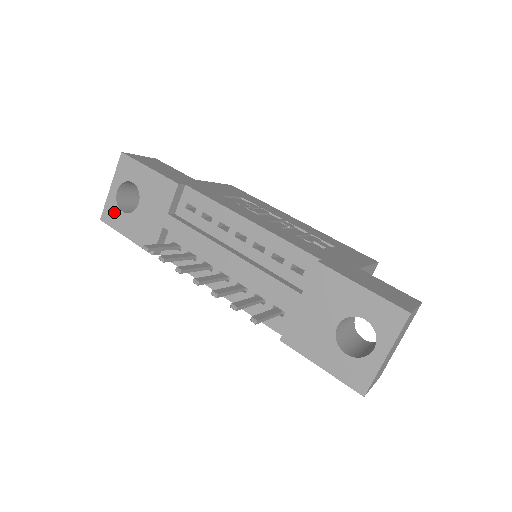
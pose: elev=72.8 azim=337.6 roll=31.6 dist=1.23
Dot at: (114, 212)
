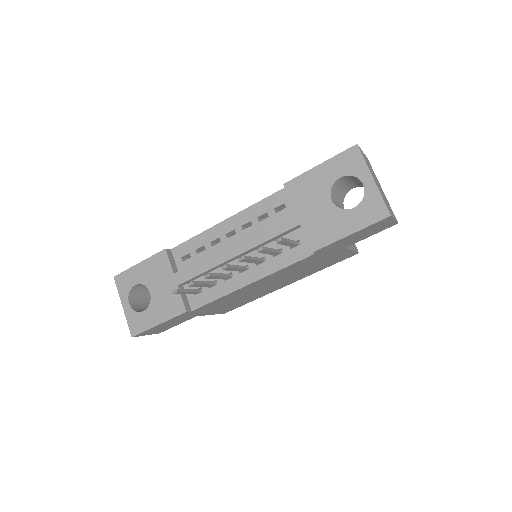
Dot at: (137, 319)
